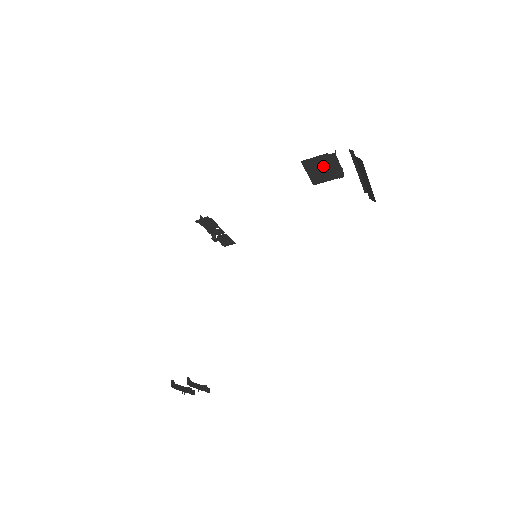
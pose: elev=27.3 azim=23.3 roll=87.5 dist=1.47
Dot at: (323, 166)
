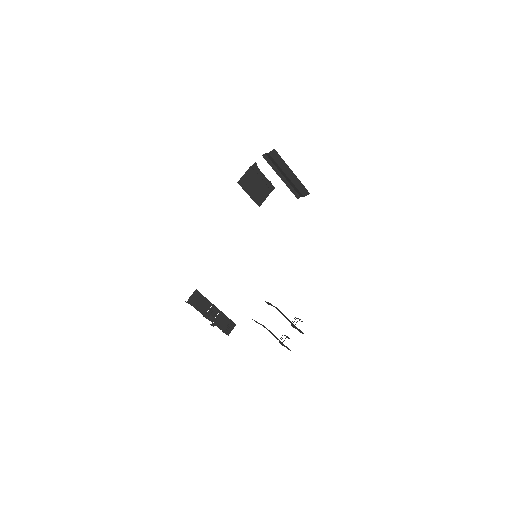
Dot at: (255, 182)
